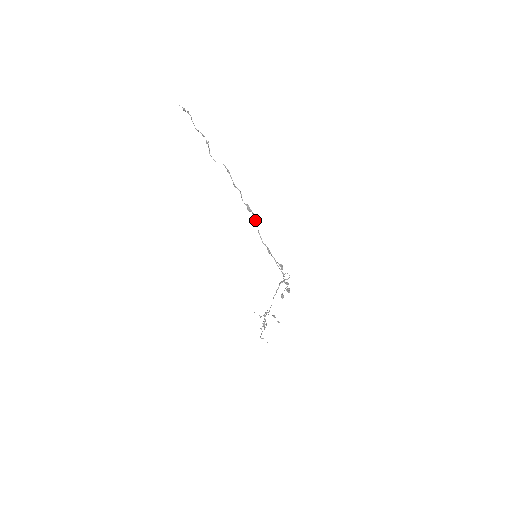
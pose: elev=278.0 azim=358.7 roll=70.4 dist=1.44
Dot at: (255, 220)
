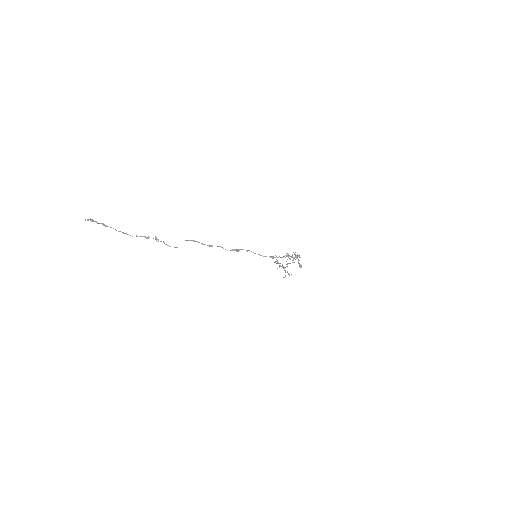
Dot at: (247, 251)
